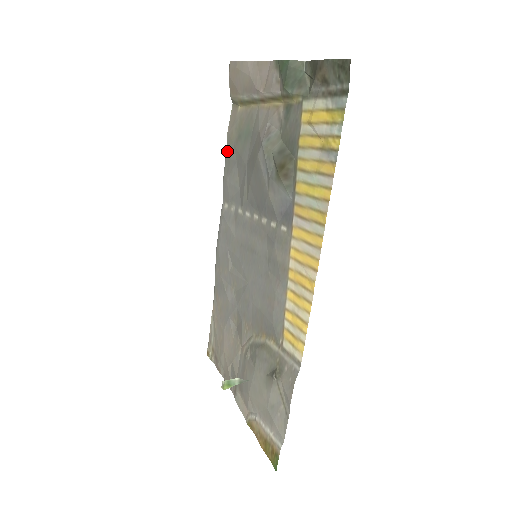
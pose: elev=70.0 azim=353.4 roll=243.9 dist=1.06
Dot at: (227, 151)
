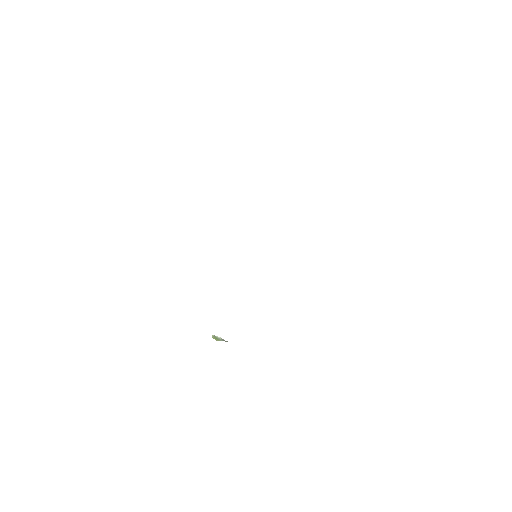
Dot at: occluded
